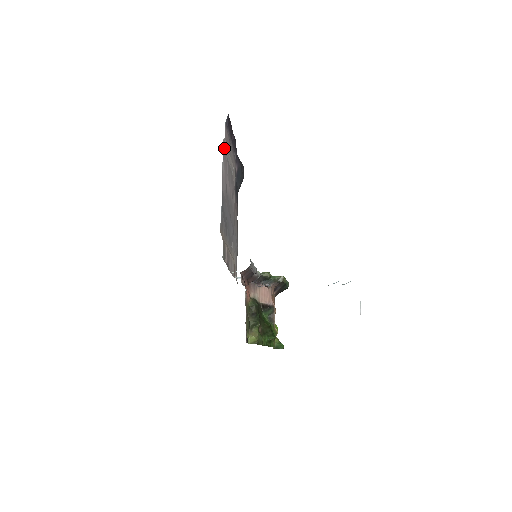
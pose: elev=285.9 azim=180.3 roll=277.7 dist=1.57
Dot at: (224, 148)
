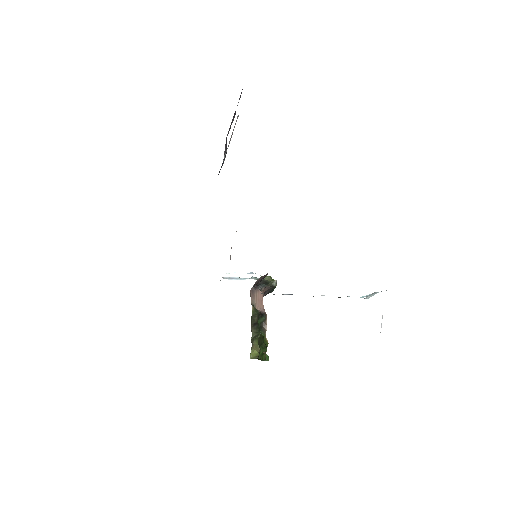
Dot at: occluded
